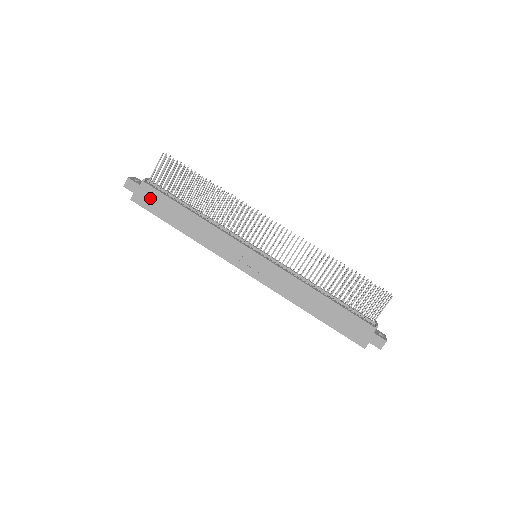
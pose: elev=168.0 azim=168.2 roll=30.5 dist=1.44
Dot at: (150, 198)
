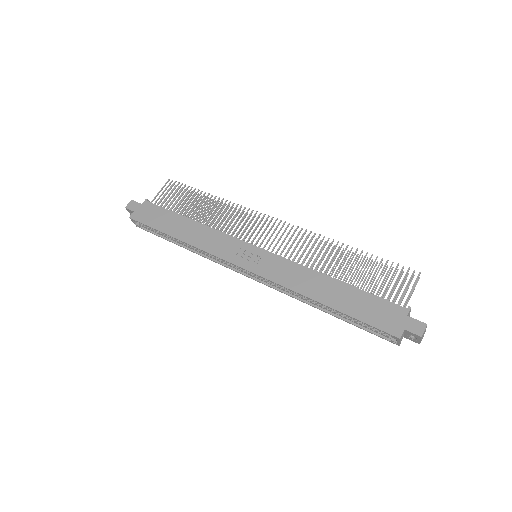
Dot at: (149, 213)
